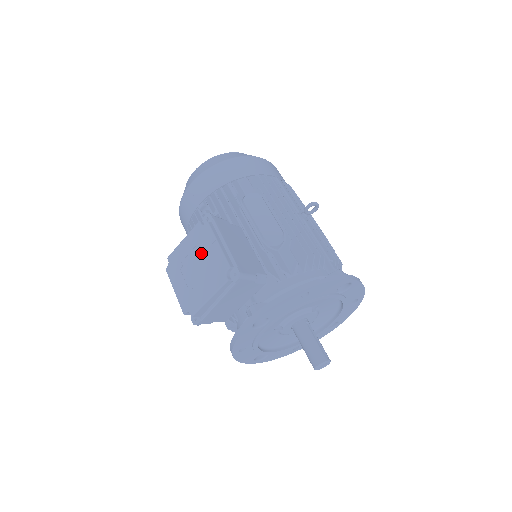
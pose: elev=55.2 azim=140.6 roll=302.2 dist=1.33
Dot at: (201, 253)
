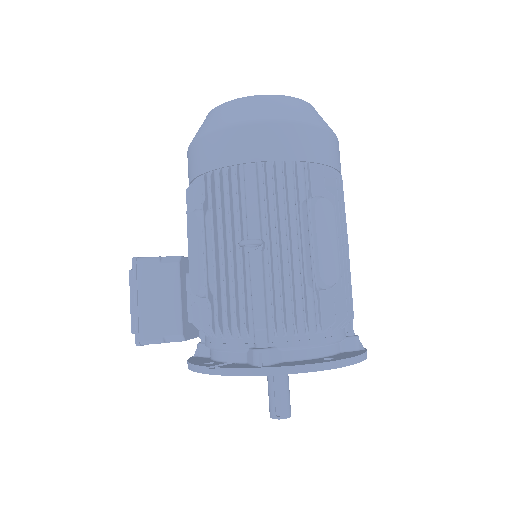
Dot at: occluded
